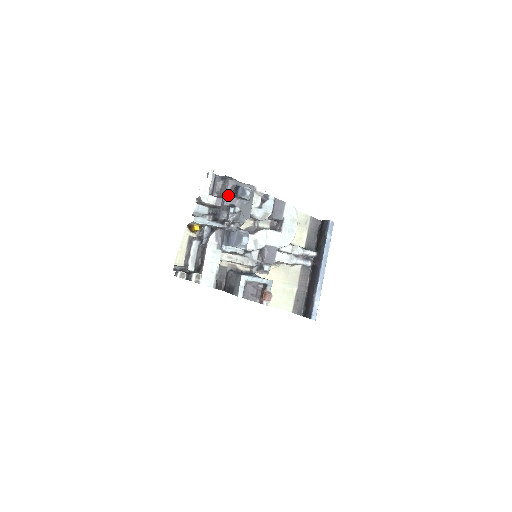
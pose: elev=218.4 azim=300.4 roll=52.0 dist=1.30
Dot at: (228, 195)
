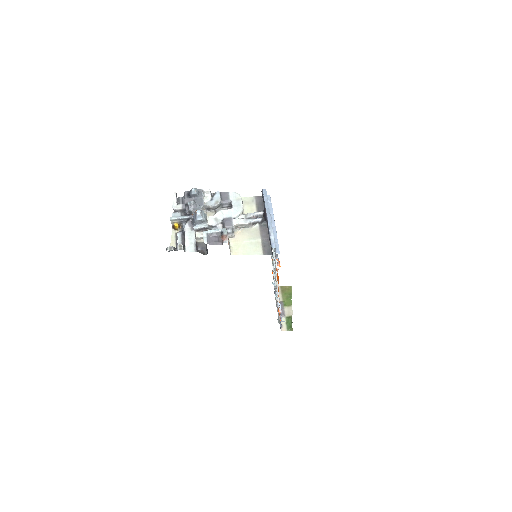
Dot at: (186, 199)
